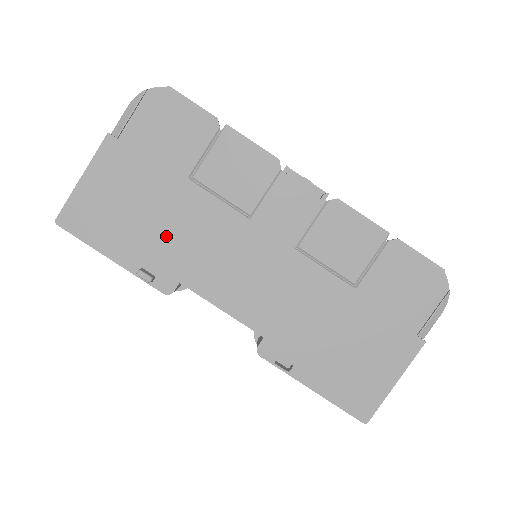
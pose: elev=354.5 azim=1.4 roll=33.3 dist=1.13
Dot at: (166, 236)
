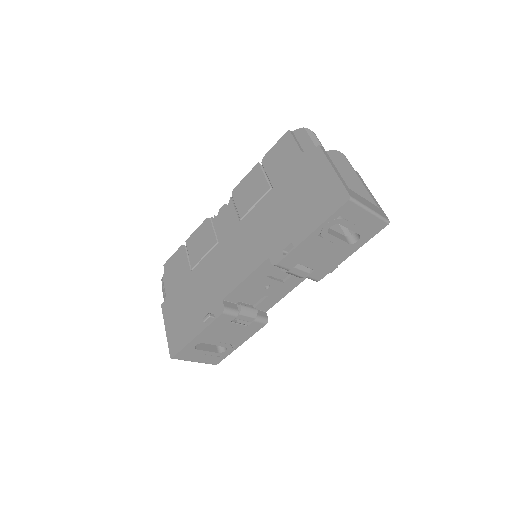
Dot at: (203, 297)
